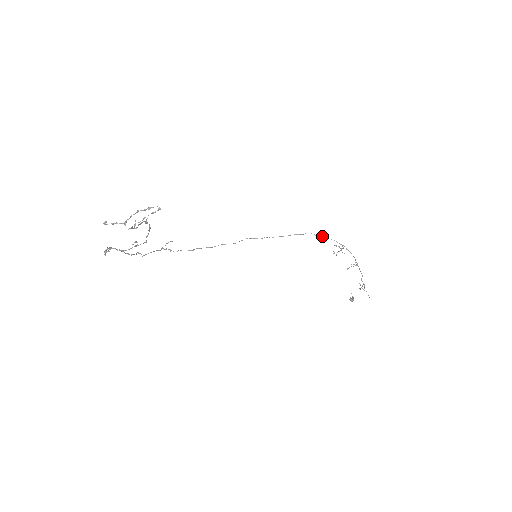
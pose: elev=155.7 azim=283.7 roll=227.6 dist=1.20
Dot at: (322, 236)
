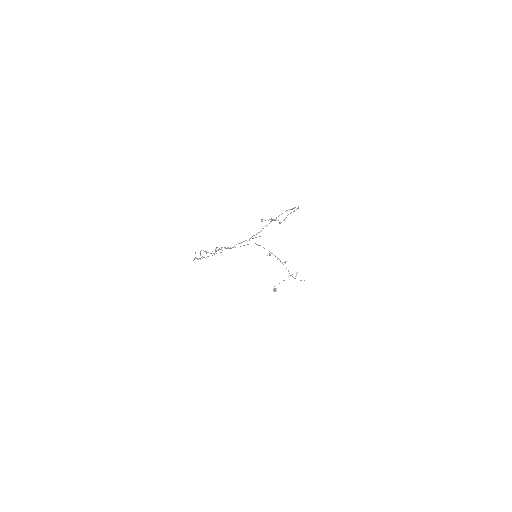
Dot at: (260, 245)
